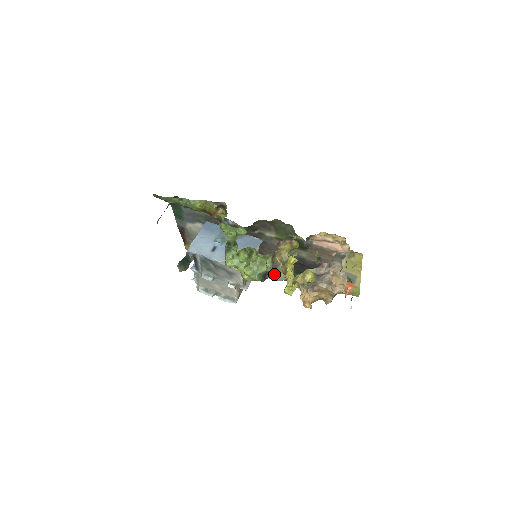
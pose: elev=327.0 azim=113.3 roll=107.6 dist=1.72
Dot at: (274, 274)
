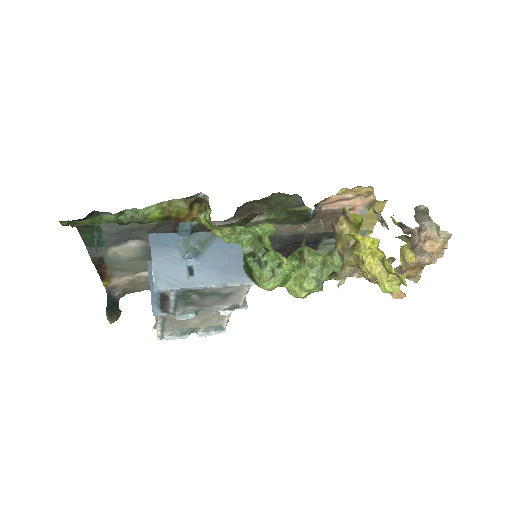
Dot at: (336, 272)
